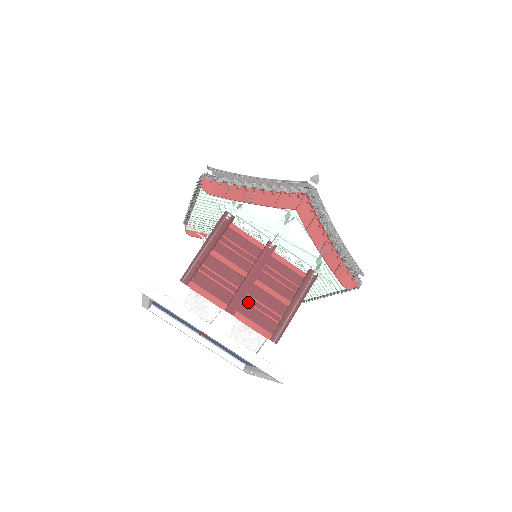
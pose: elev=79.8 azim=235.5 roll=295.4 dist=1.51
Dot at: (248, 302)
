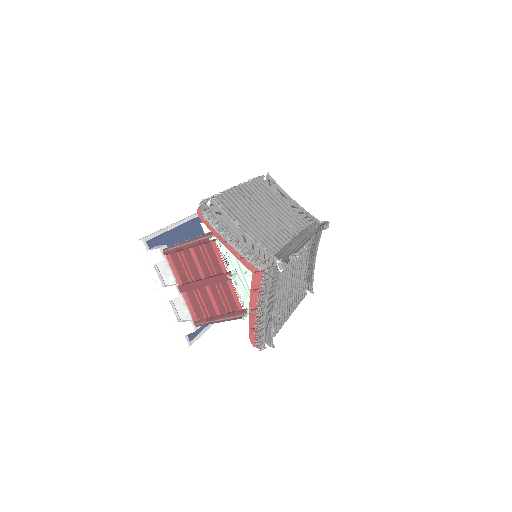
Dot at: (195, 293)
